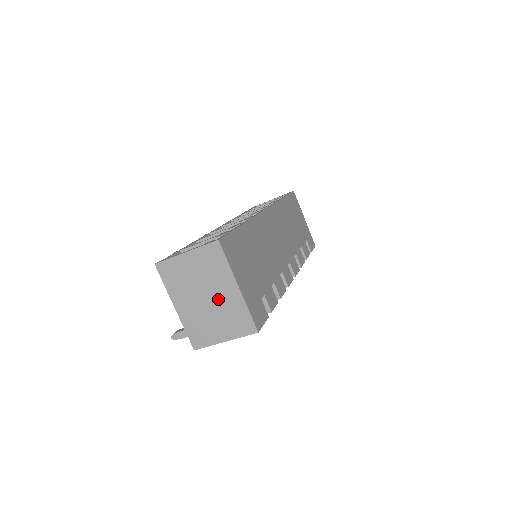
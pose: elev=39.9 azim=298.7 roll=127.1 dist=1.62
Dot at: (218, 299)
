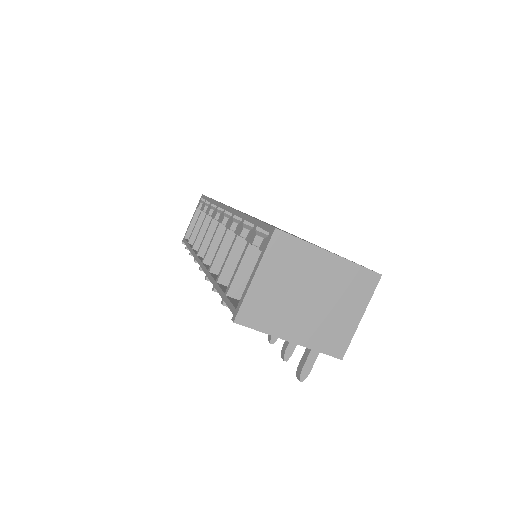
Dot at: (323, 286)
